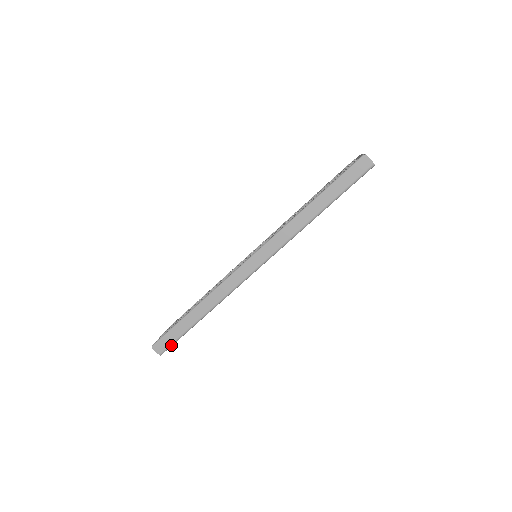
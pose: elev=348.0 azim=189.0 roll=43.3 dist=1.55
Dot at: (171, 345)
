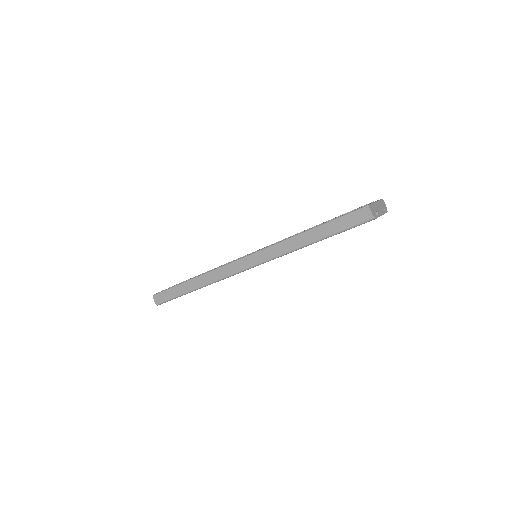
Dot at: (167, 301)
